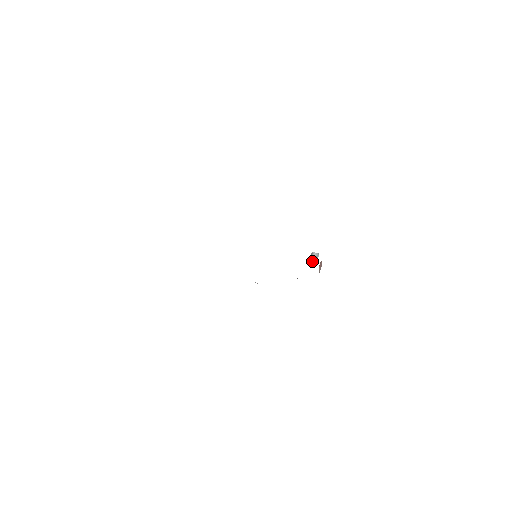
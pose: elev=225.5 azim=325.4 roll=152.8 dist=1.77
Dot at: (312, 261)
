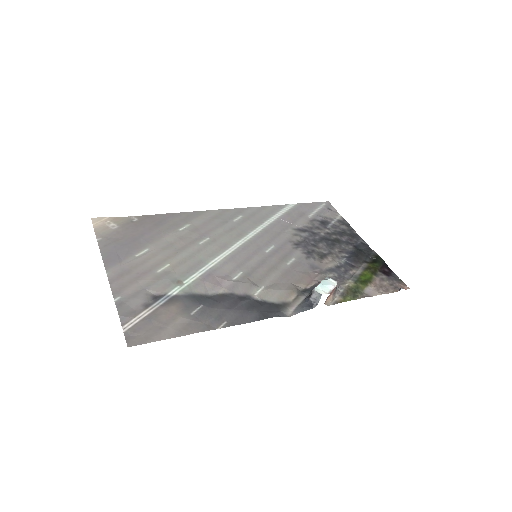
Dot at: (313, 301)
